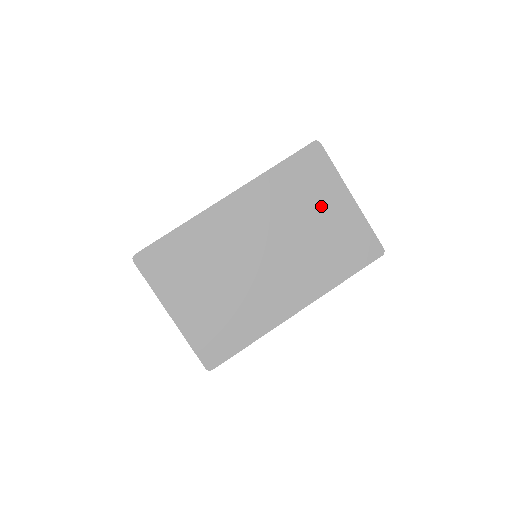
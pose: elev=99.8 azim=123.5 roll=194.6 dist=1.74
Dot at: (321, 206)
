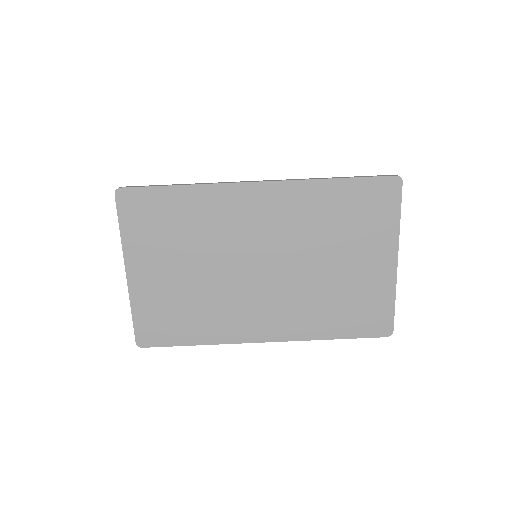
Dot at: (357, 251)
